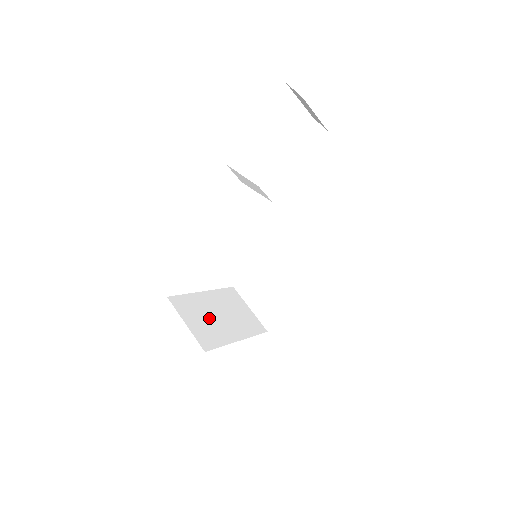
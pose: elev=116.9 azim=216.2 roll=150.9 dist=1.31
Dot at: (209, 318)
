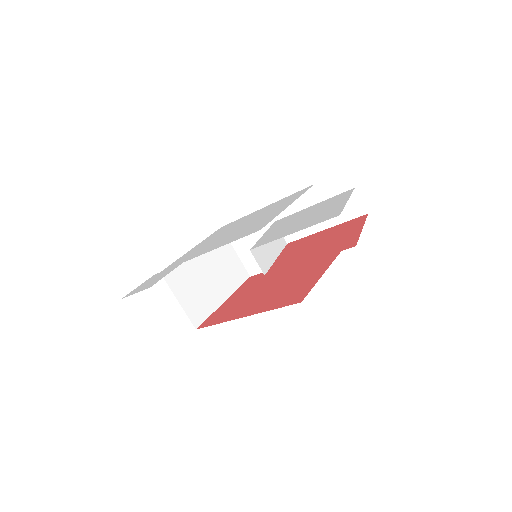
Dot at: (199, 284)
